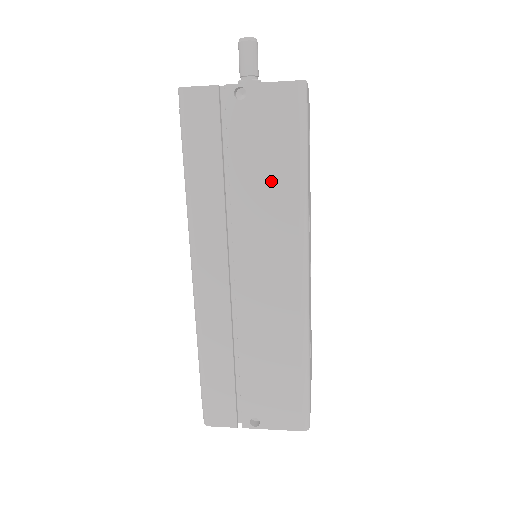
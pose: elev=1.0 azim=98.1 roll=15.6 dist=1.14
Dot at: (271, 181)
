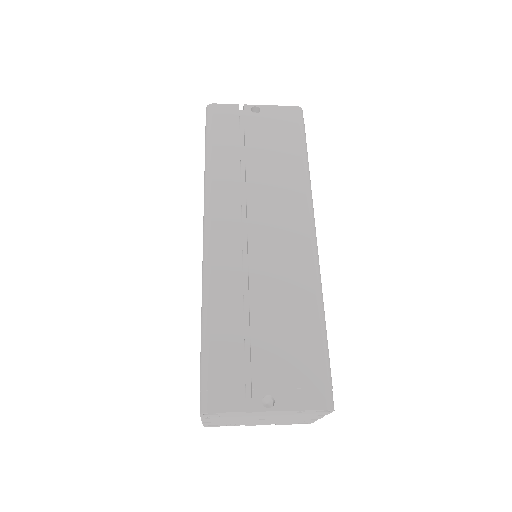
Dot at: (280, 162)
